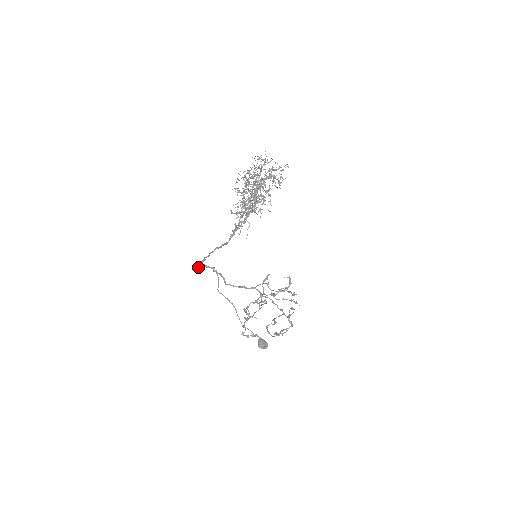
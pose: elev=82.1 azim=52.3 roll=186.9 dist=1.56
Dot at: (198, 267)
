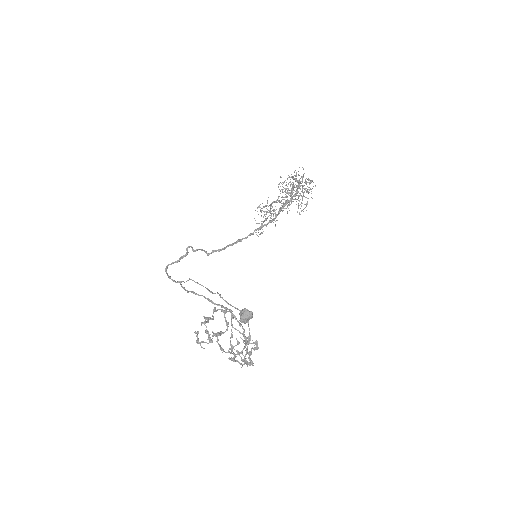
Dot at: (168, 265)
